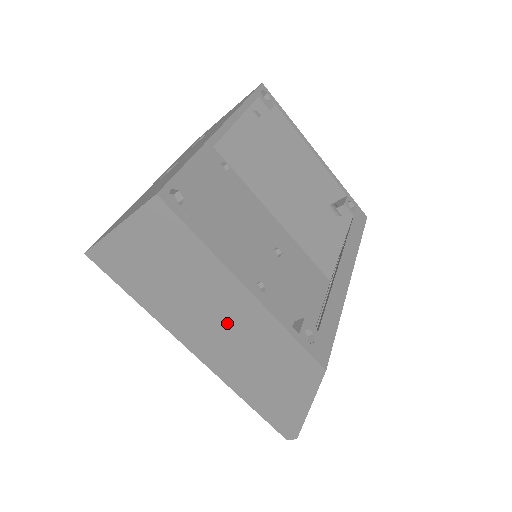
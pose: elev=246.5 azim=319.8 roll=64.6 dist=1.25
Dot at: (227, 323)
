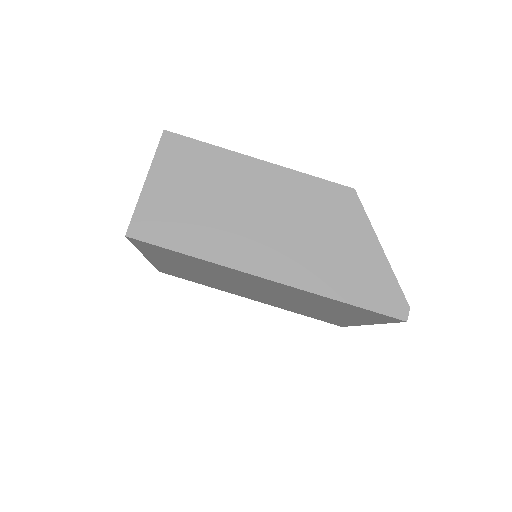
Dot at: (266, 208)
